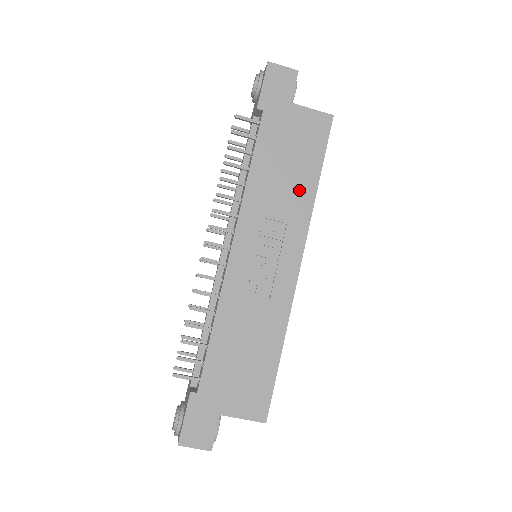
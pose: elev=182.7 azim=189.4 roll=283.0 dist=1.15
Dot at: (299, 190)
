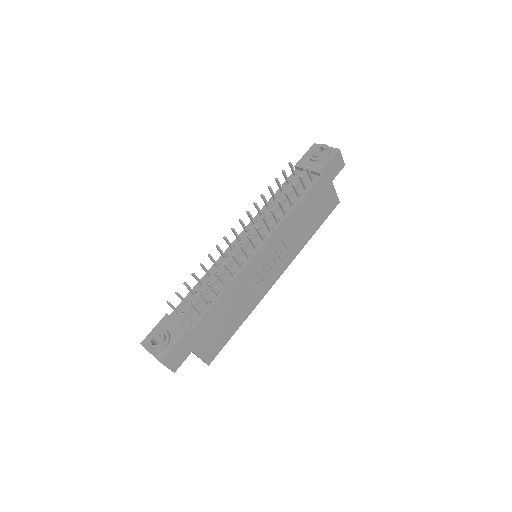
Dot at: (304, 234)
